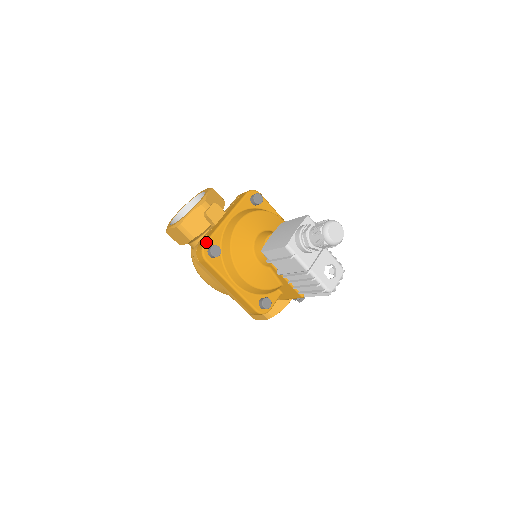
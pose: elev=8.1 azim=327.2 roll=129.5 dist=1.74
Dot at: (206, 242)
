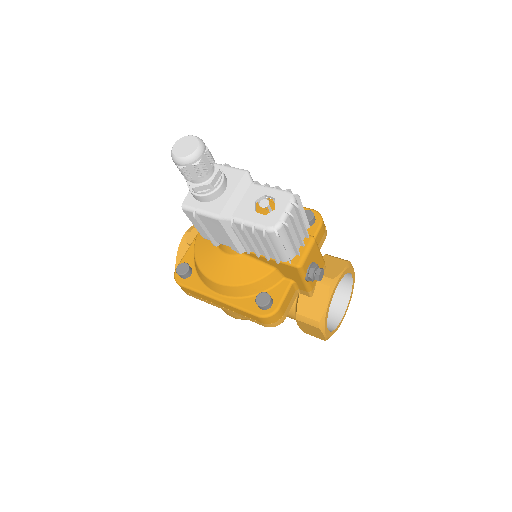
Dot at: occluded
